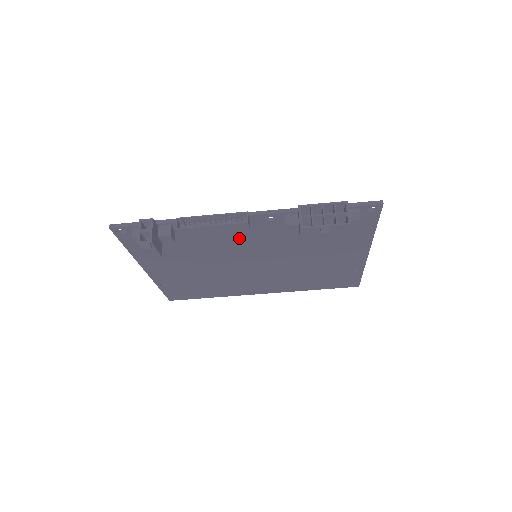
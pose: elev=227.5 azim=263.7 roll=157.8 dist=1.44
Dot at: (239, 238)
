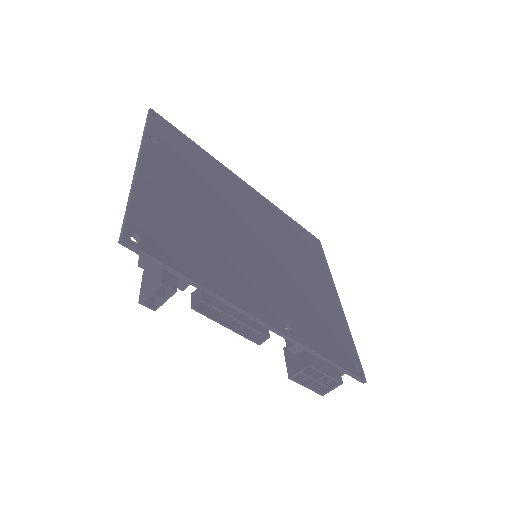
Dot at: (251, 282)
